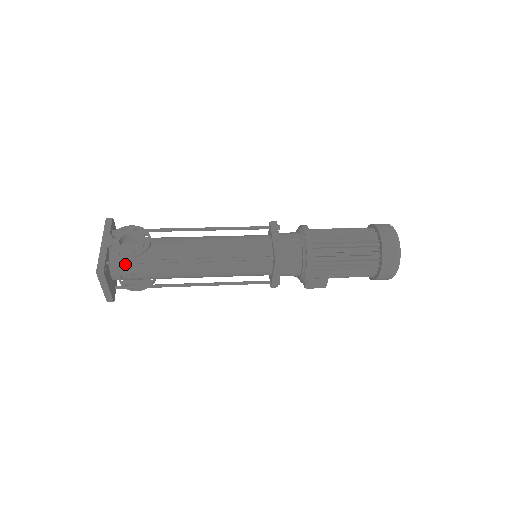
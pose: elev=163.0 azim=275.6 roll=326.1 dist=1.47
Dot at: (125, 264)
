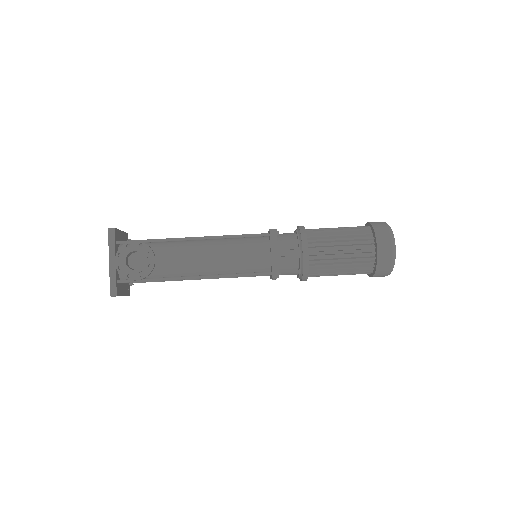
Dot at: occluded
